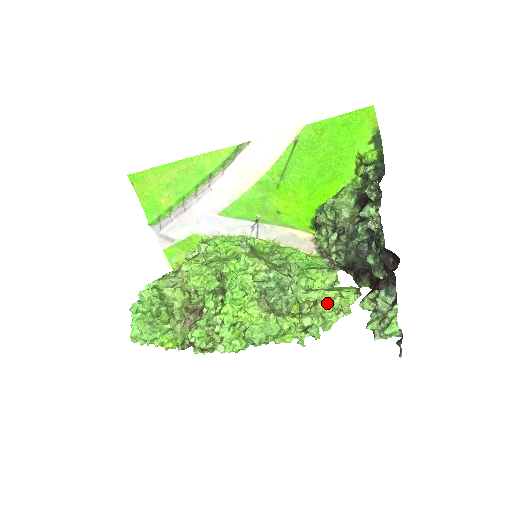
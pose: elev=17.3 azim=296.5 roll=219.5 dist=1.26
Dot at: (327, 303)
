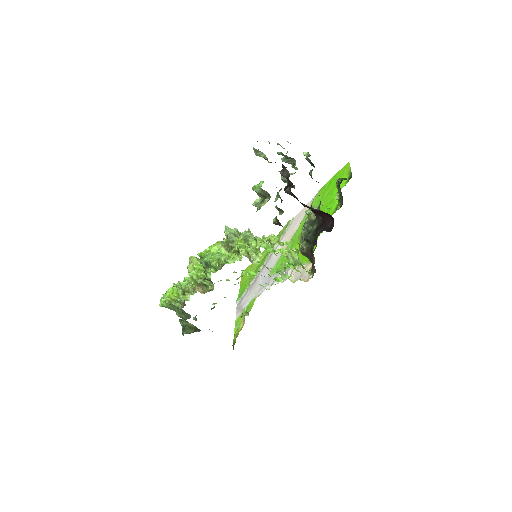
Dot at: (262, 239)
